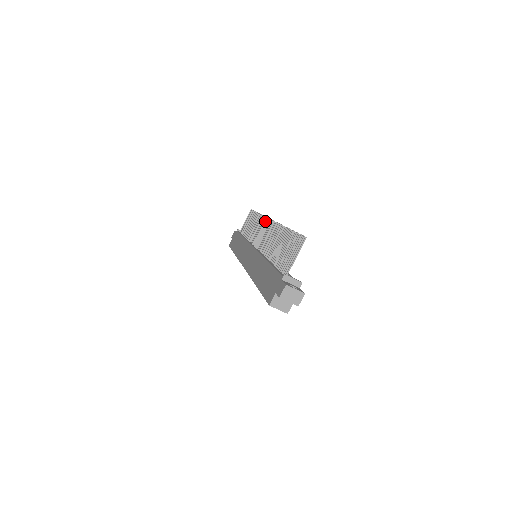
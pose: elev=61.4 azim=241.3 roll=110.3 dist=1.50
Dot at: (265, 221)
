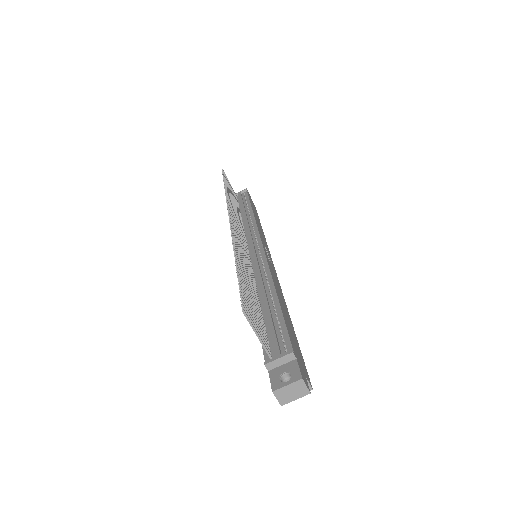
Dot at: occluded
